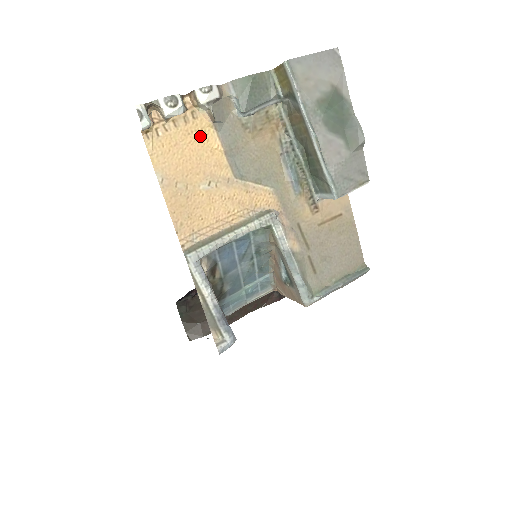
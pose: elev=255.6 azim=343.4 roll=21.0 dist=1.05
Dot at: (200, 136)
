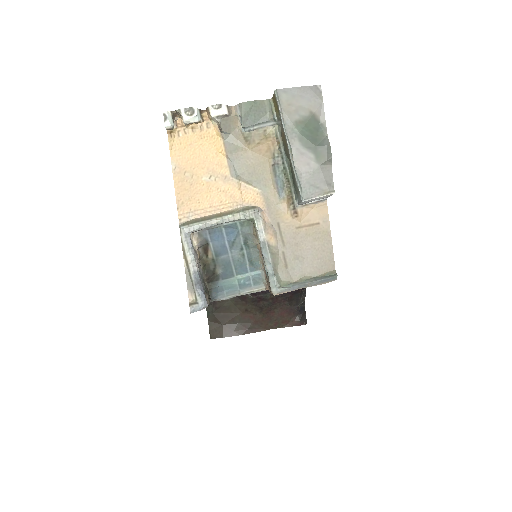
Dot at: (210, 141)
